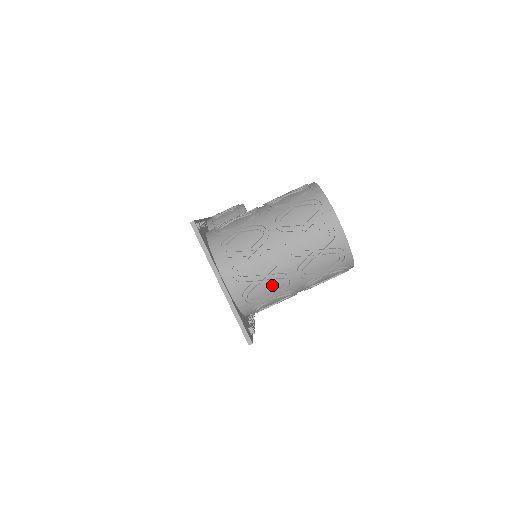
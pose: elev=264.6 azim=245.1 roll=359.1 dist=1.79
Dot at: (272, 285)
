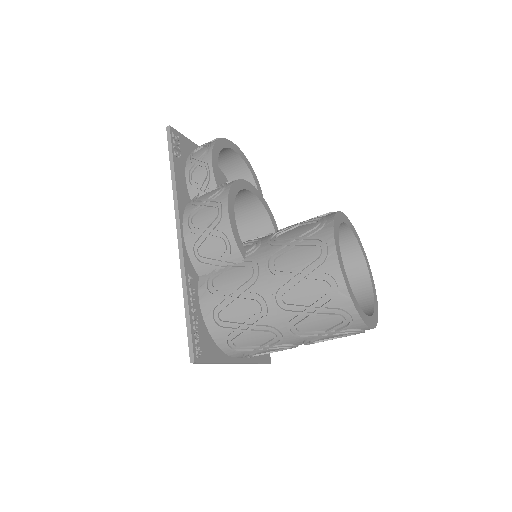
Dot at: occluded
